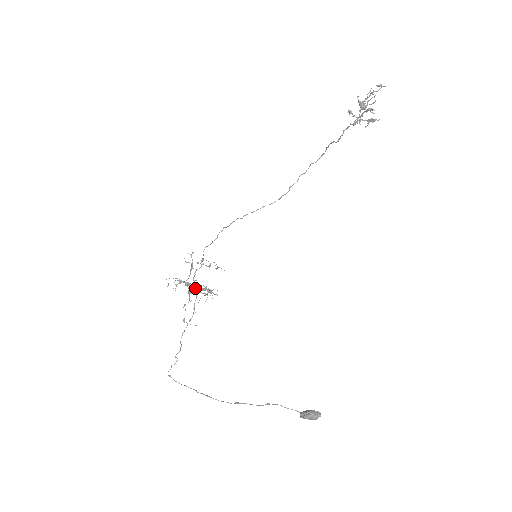
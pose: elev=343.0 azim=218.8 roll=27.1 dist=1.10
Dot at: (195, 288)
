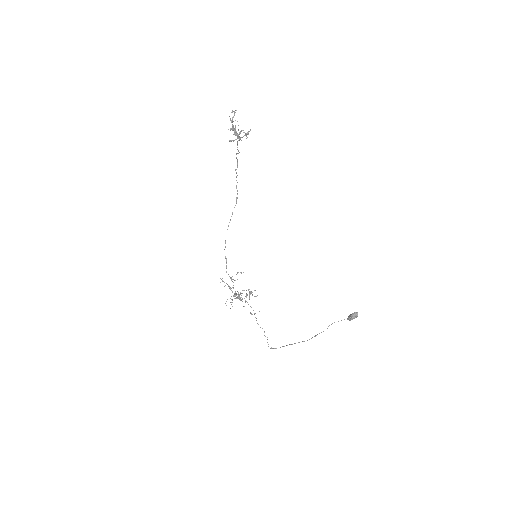
Dot at: occluded
